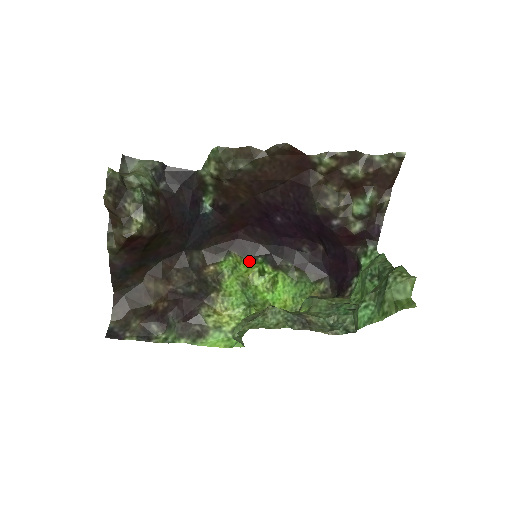
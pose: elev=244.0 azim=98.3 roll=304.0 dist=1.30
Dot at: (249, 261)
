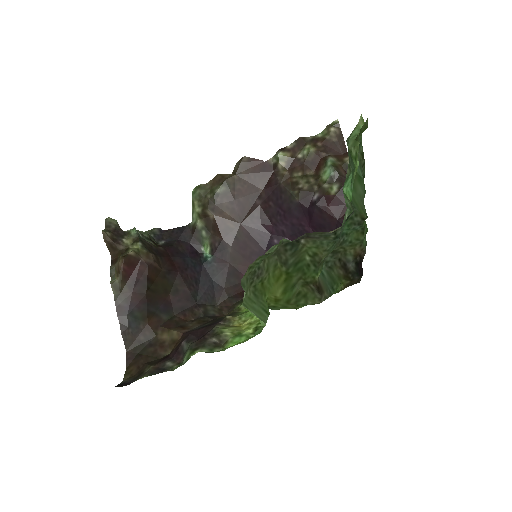
Dot at: occluded
